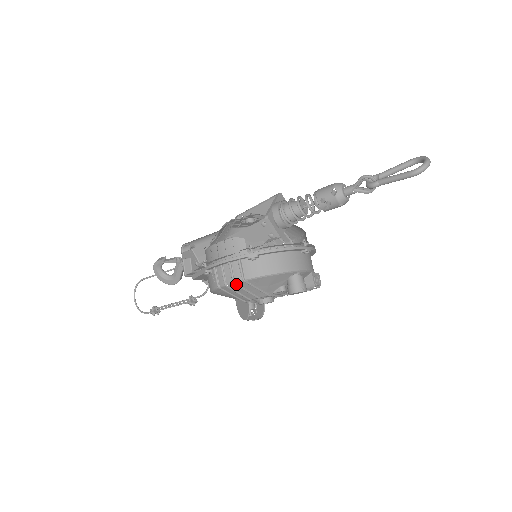
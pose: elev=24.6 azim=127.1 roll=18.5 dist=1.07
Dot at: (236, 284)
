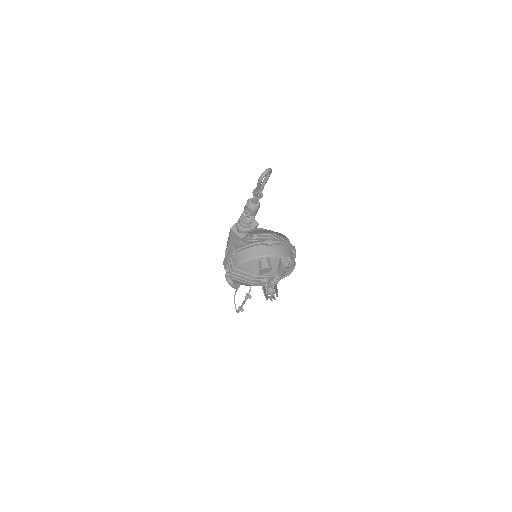
Dot at: (232, 272)
